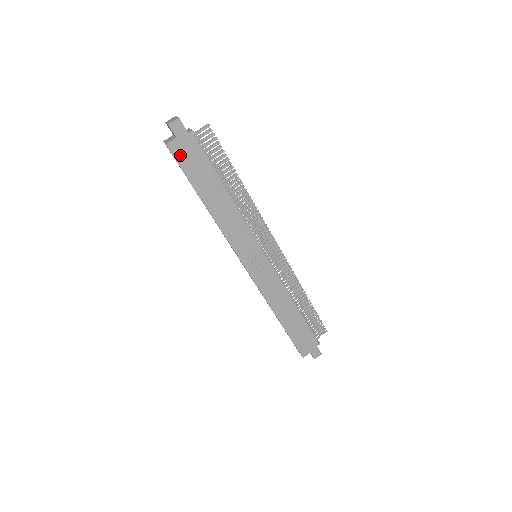
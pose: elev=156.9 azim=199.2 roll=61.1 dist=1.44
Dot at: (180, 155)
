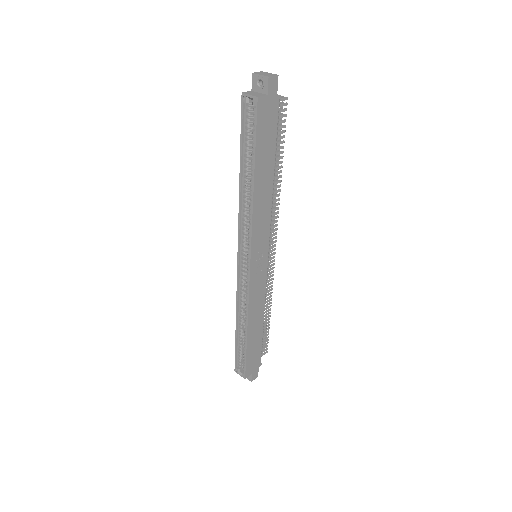
Dot at: (261, 116)
